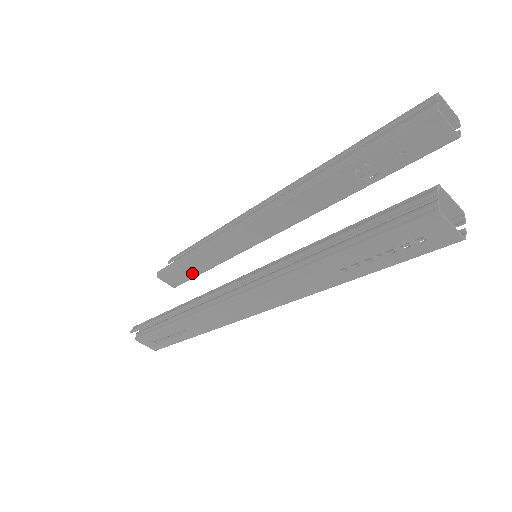
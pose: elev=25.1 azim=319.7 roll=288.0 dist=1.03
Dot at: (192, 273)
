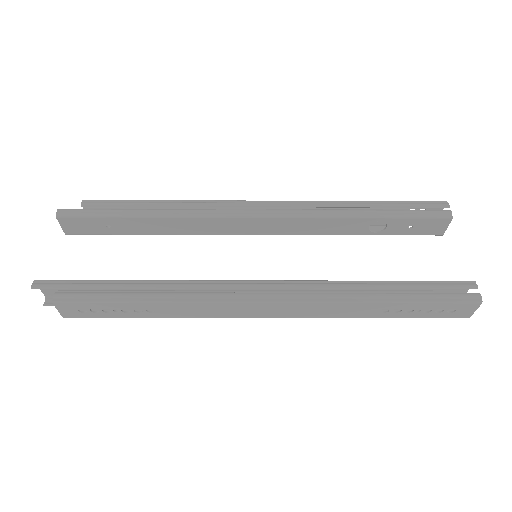
Dot at: (116, 230)
